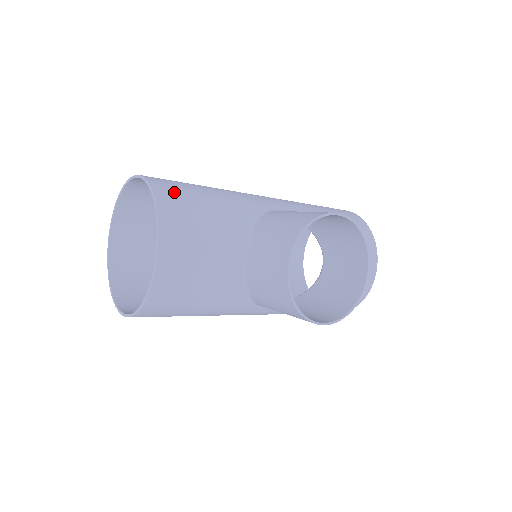
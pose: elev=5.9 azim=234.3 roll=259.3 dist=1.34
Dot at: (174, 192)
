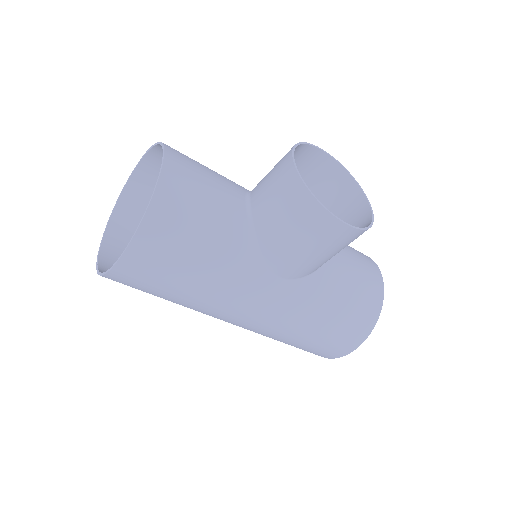
Dot at: occluded
